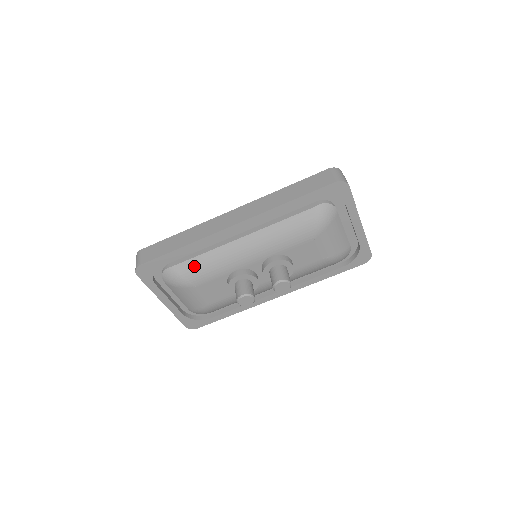
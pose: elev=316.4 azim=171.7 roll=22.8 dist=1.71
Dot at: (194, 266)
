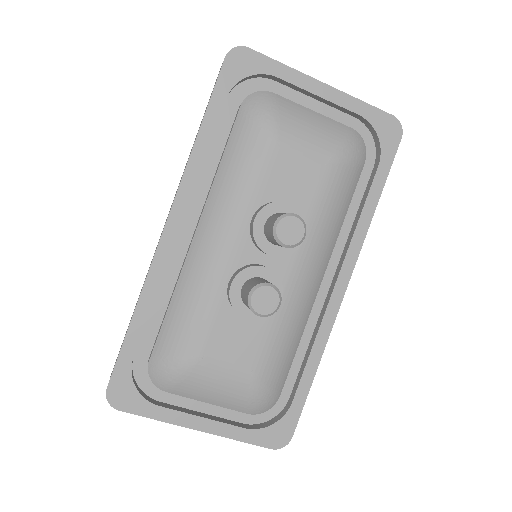
Dot at: (173, 328)
